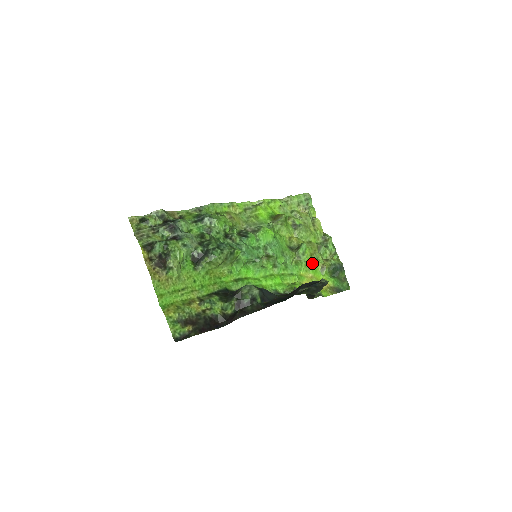
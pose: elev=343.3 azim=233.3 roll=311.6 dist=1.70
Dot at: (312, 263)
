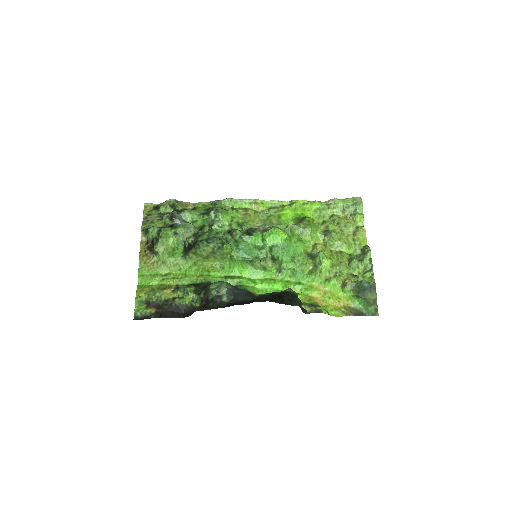
Dot at: (331, 275)
